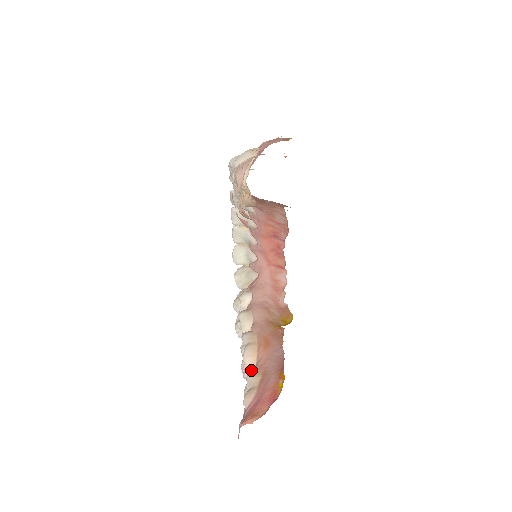
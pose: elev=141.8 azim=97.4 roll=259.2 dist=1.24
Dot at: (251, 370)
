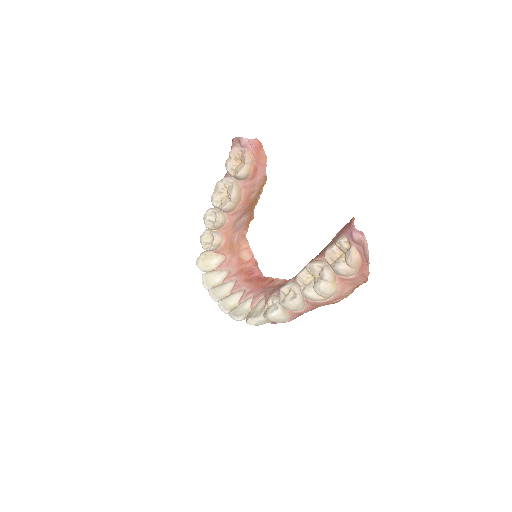
Dot at: (324, 263)
